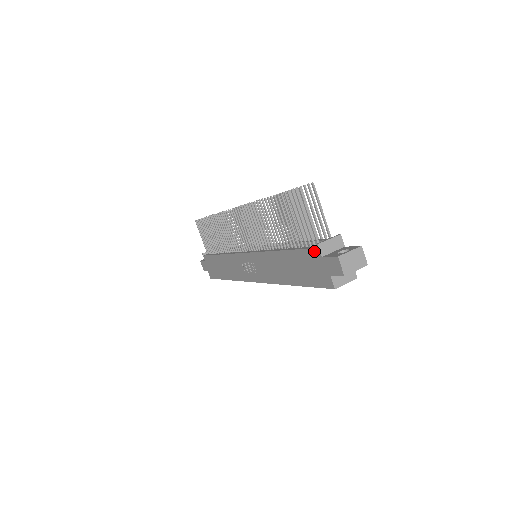
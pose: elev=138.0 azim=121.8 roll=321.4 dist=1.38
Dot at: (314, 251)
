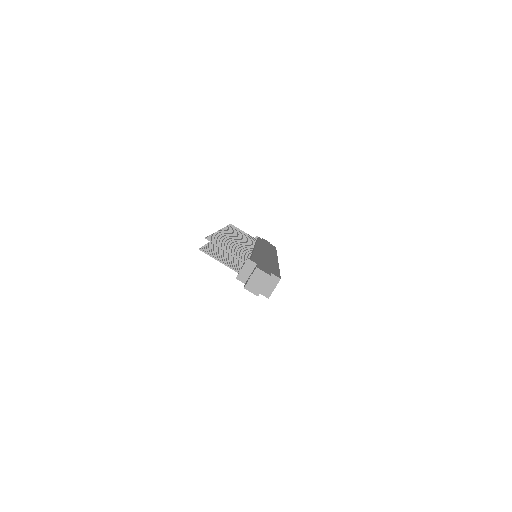
Dot at: occluded
